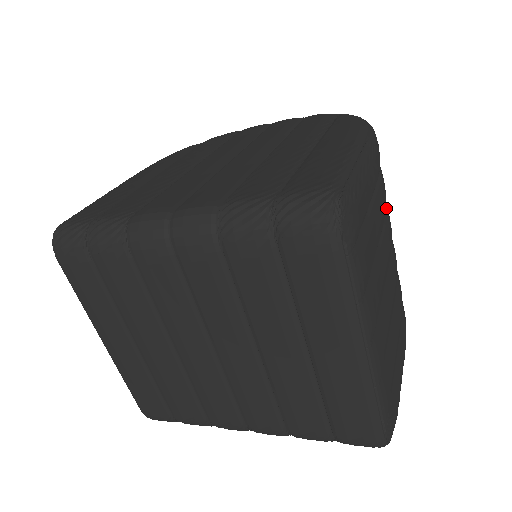
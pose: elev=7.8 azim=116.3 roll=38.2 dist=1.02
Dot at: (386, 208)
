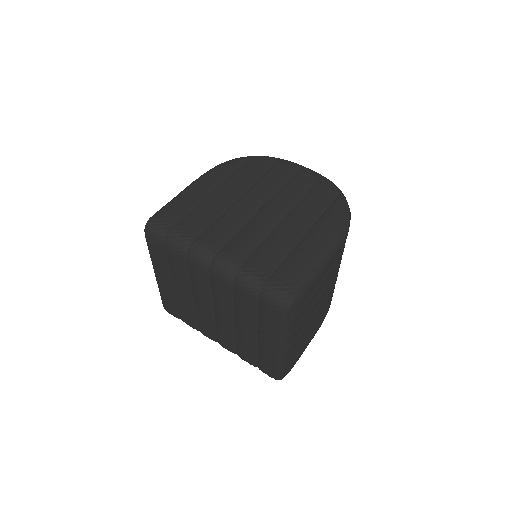
Dot at: (337, 266)
